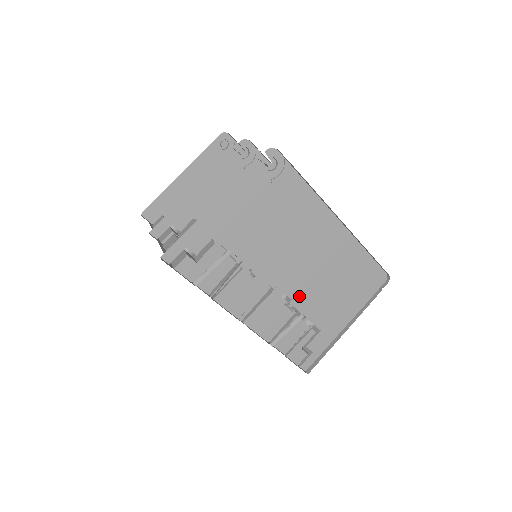
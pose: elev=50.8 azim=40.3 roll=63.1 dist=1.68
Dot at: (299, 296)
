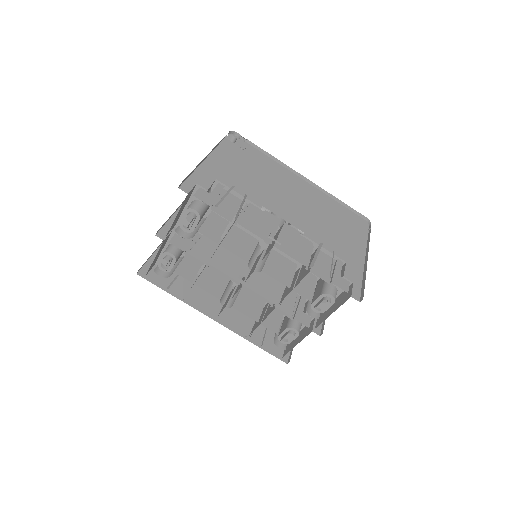
Dot at: (308, 231)
